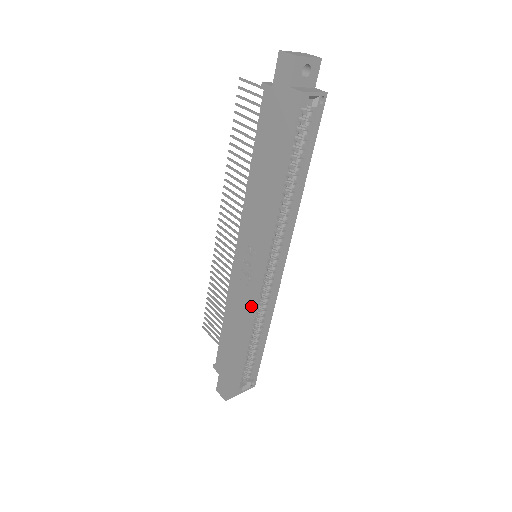
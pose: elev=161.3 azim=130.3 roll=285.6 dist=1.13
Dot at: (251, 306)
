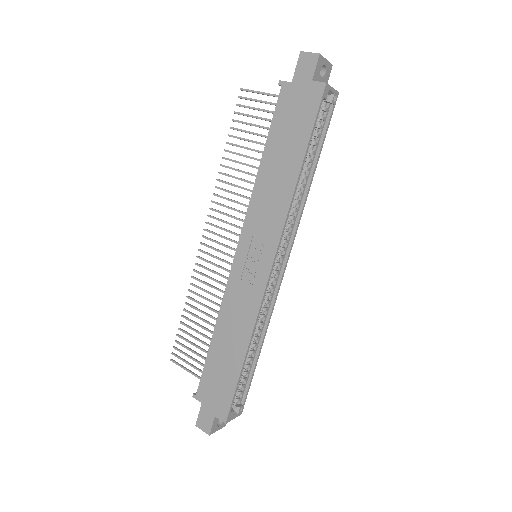
Dot at: (255, 306)
